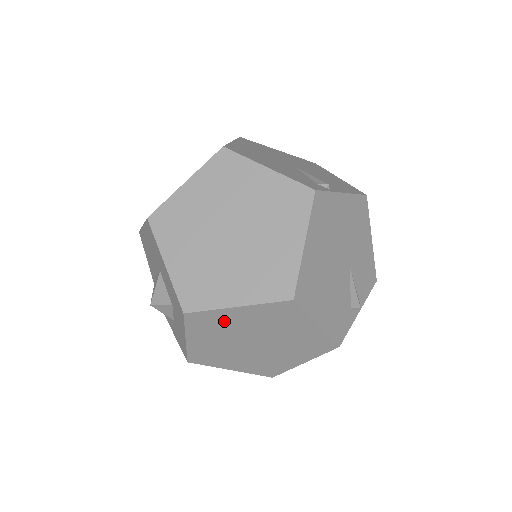
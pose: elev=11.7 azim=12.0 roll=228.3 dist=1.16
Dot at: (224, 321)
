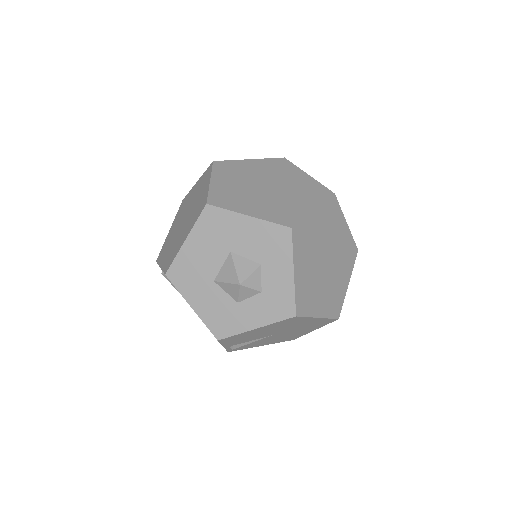
Dot at: (310, 233)
